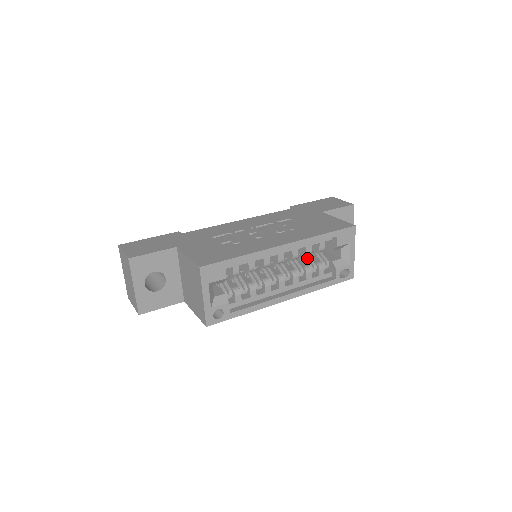
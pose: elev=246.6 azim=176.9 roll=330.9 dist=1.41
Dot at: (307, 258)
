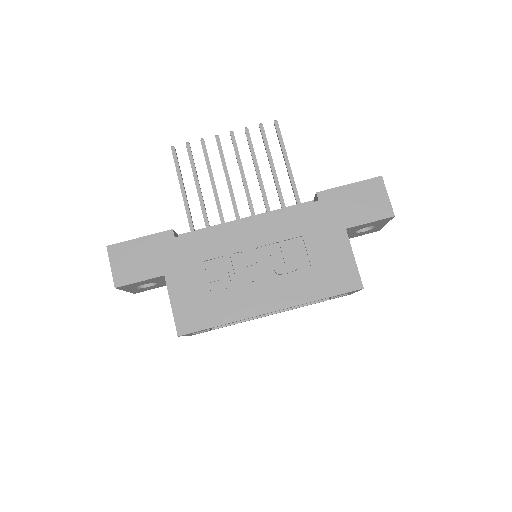
Dot at: occluded
